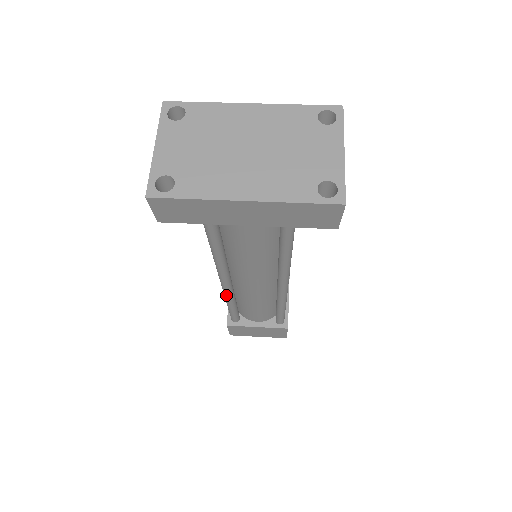
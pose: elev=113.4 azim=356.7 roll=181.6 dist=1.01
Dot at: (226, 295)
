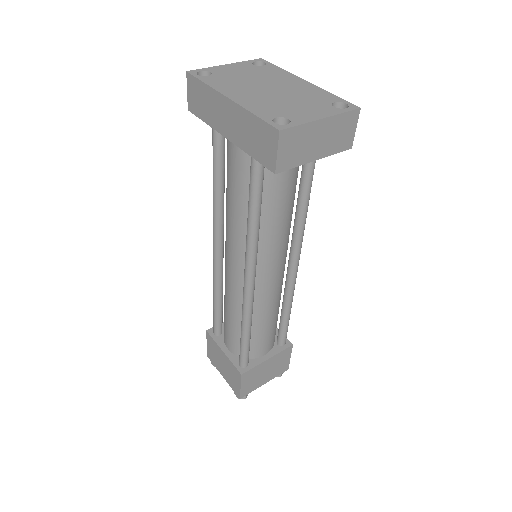
Dot at: (213, 271)
